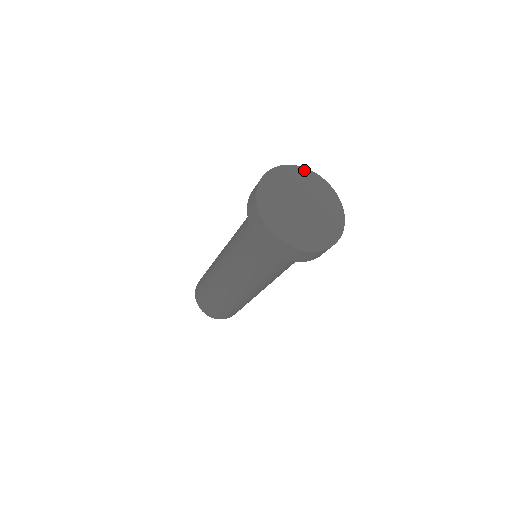
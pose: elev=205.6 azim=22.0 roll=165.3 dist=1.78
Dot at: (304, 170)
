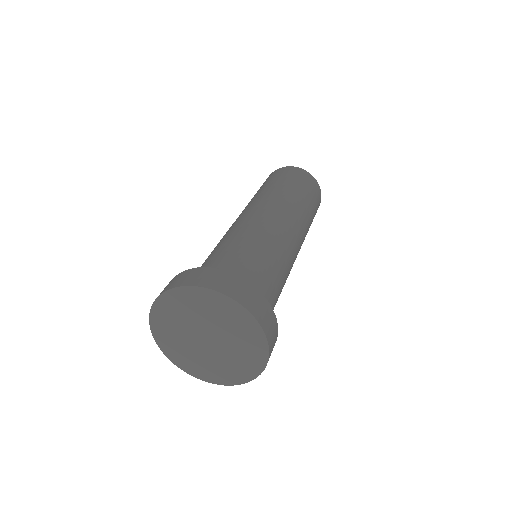
Dot at: (256, 326)
